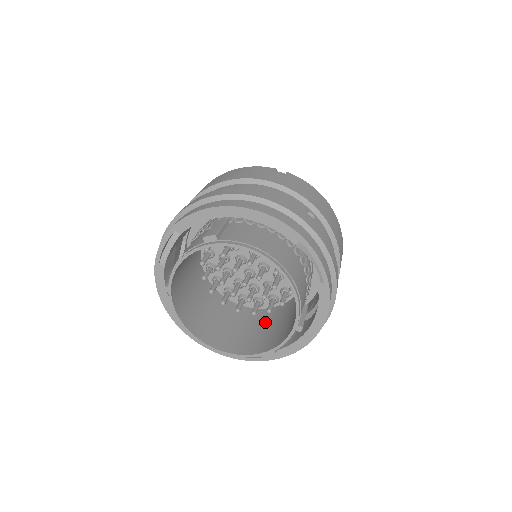
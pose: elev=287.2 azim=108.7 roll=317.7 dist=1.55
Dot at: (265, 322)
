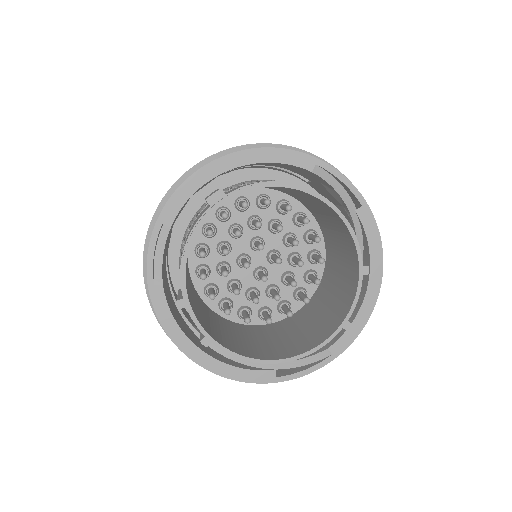
Dot at: (308, 318)
